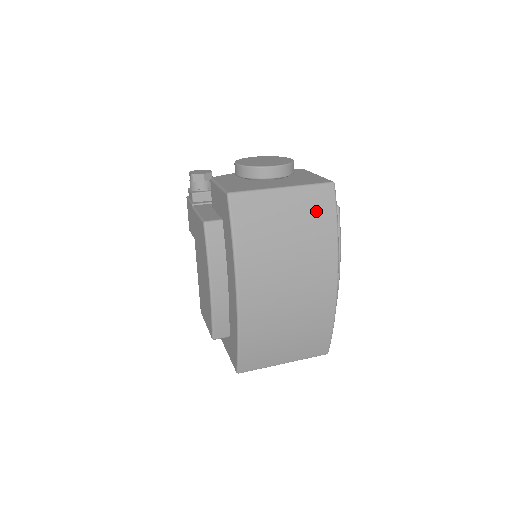
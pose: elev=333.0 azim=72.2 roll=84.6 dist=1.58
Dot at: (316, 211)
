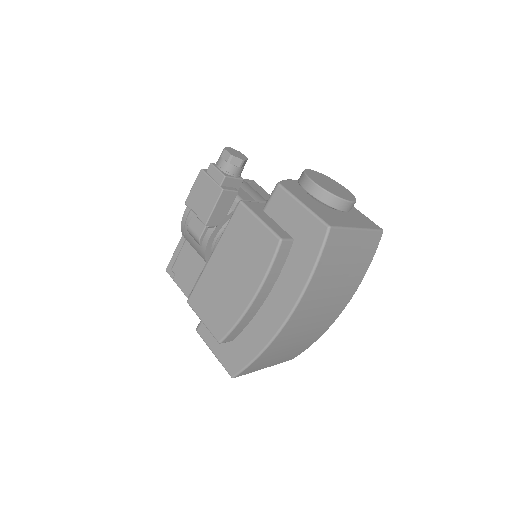
Dot at: (366, 253)
